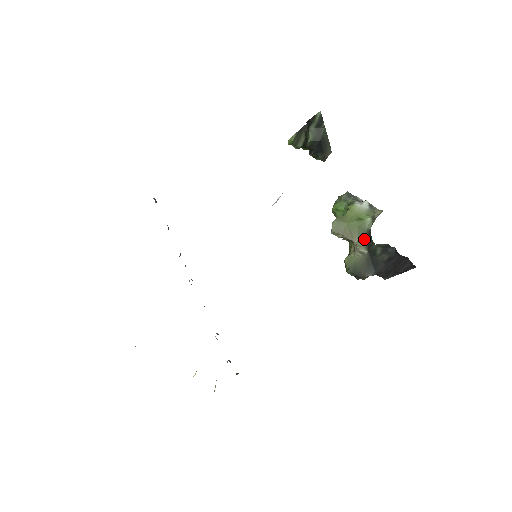
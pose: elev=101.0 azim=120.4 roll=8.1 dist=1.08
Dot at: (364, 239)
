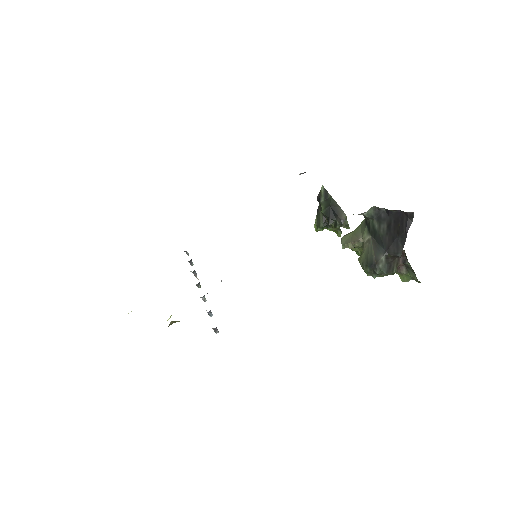
Dot at: (364, 228)
